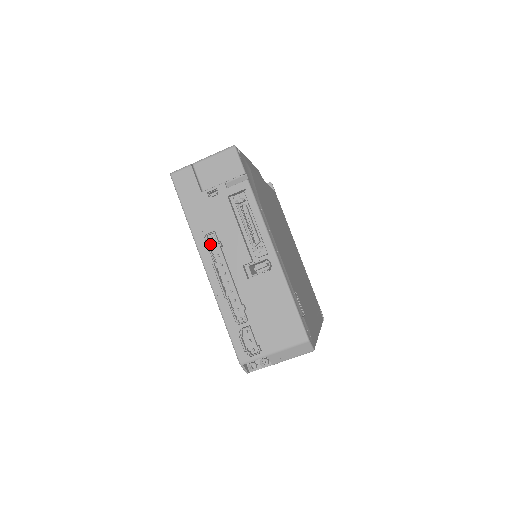
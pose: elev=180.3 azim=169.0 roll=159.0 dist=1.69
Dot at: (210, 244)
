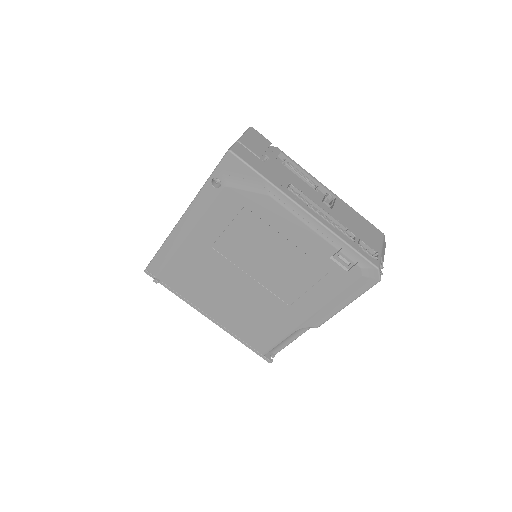
Dot at: (293, 195)
